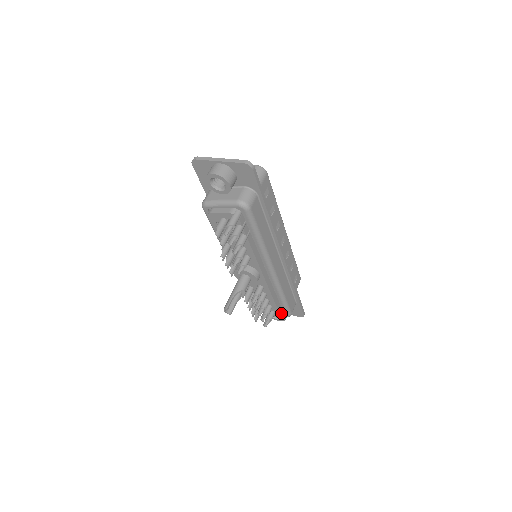
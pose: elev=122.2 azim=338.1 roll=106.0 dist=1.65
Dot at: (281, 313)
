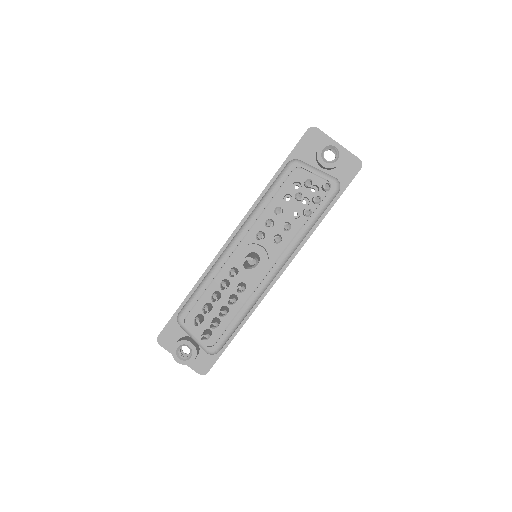
Dot at: (215, 341)
